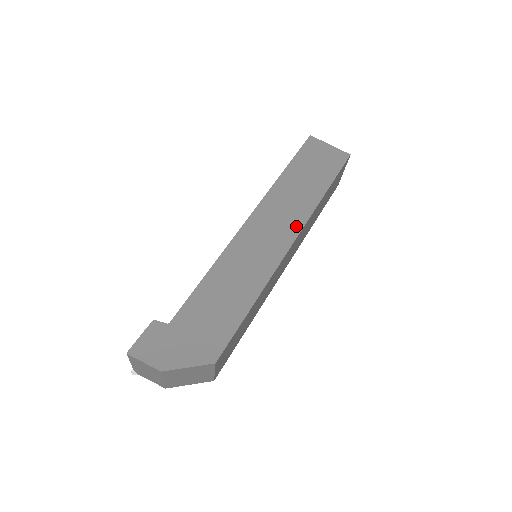
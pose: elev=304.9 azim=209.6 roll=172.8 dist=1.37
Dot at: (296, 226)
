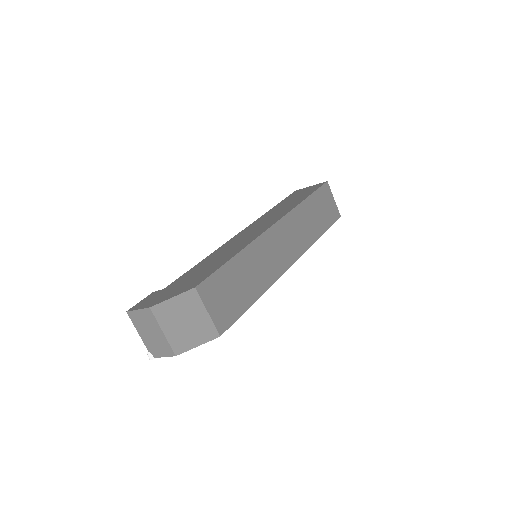
Dot at: (278, 218)
